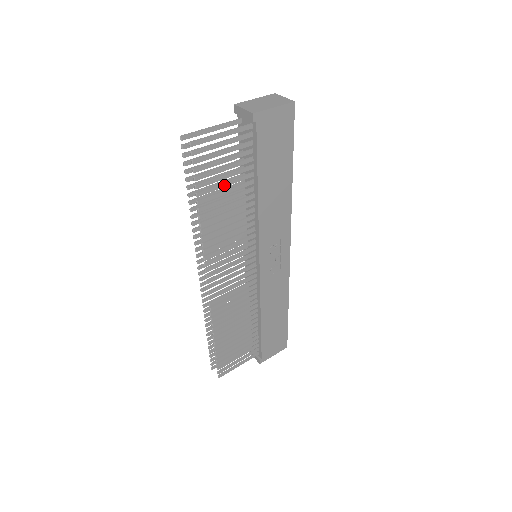
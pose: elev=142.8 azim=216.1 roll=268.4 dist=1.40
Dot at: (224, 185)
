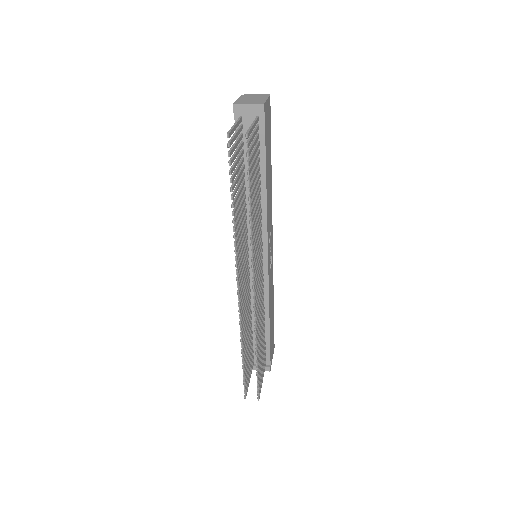
Dot at: (255, 179)
